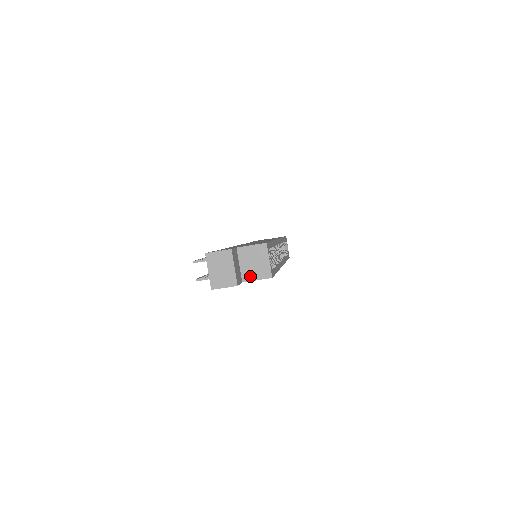
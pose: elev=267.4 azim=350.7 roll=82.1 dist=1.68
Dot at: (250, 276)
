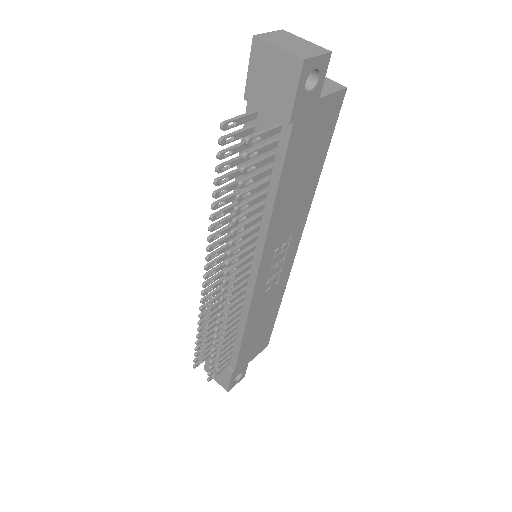
Dot at: (321, 91)
